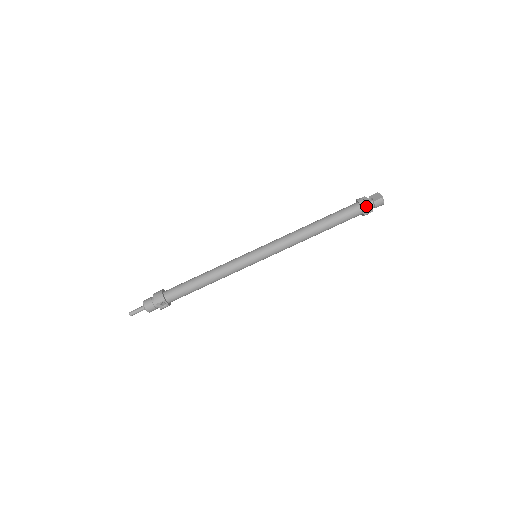
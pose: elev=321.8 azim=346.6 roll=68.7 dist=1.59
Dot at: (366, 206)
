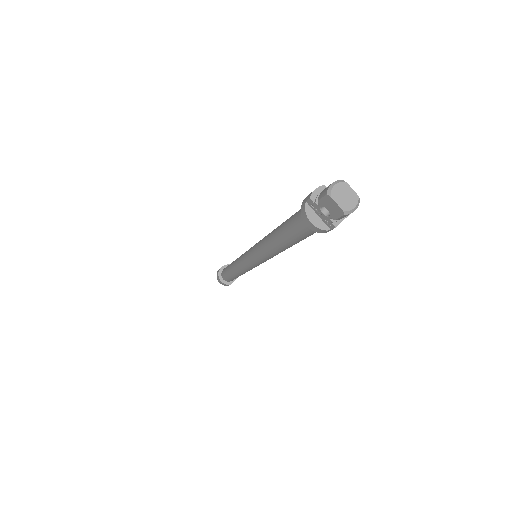
Dot at: (328, 231)
